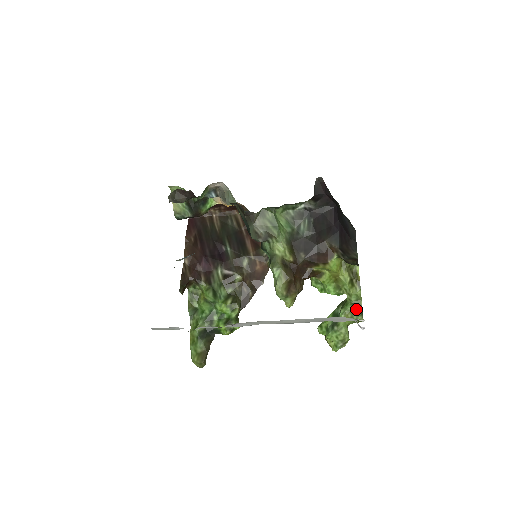
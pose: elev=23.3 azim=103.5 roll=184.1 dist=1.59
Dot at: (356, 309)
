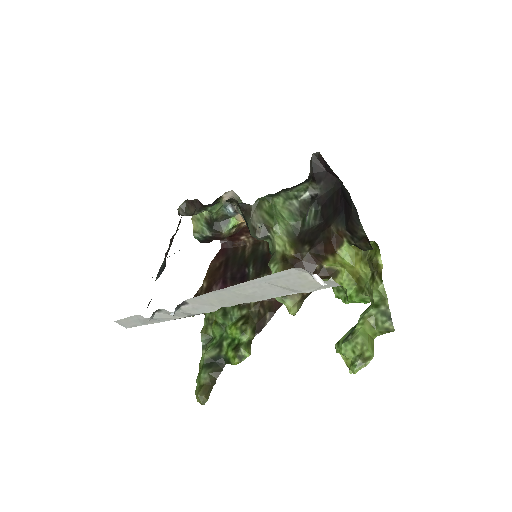
Dot at: (380, 312)
